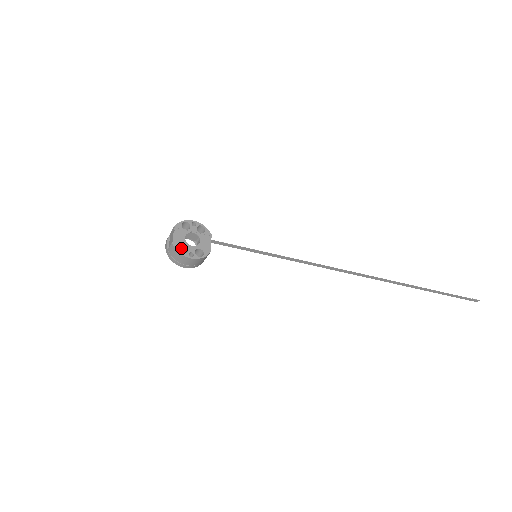
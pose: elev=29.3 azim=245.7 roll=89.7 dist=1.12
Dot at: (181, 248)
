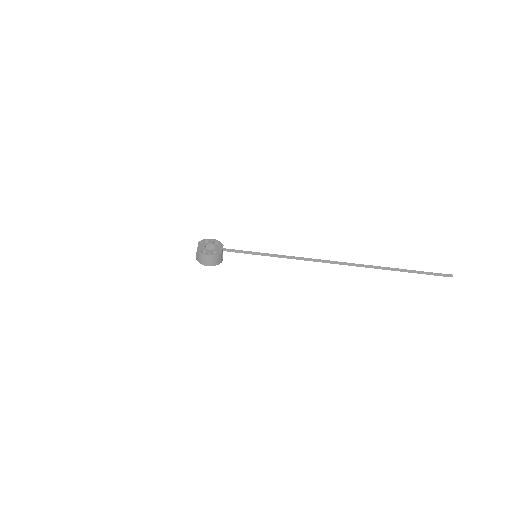
Dot at: occluded
